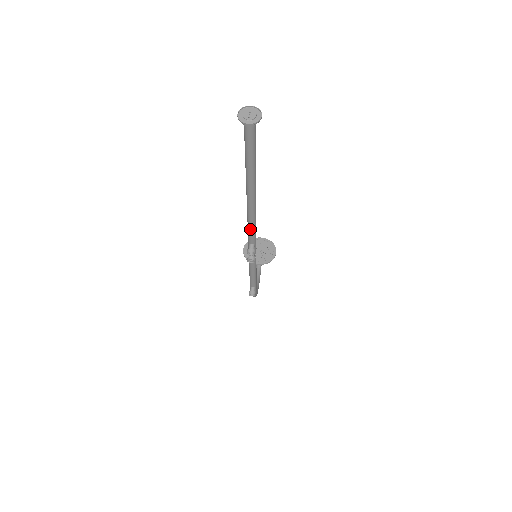
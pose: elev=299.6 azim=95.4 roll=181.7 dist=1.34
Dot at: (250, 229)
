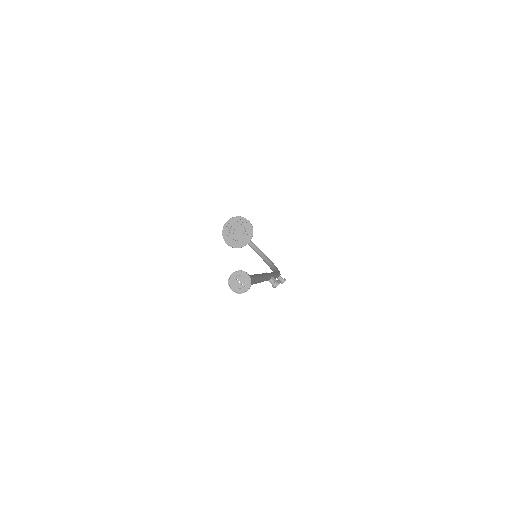
Dot at: occluded
